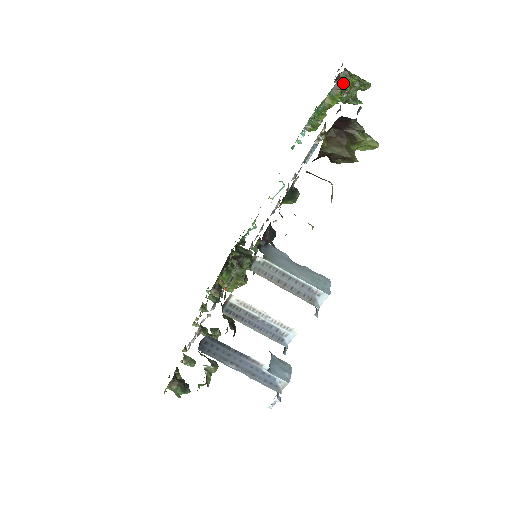
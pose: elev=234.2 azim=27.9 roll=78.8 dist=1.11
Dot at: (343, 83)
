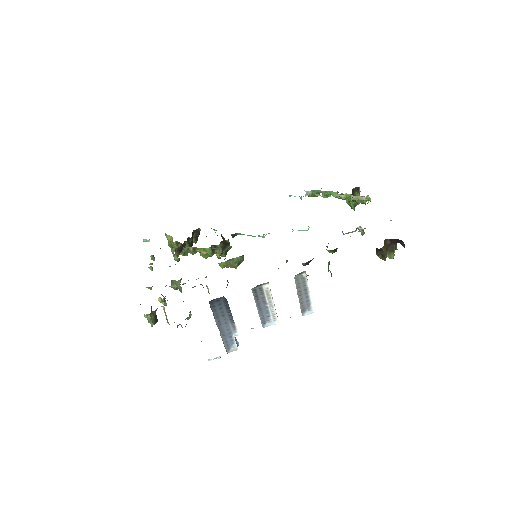
Dot at: (365, 199)
